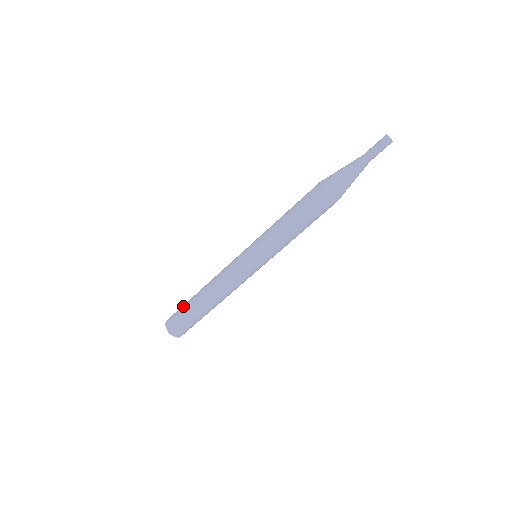
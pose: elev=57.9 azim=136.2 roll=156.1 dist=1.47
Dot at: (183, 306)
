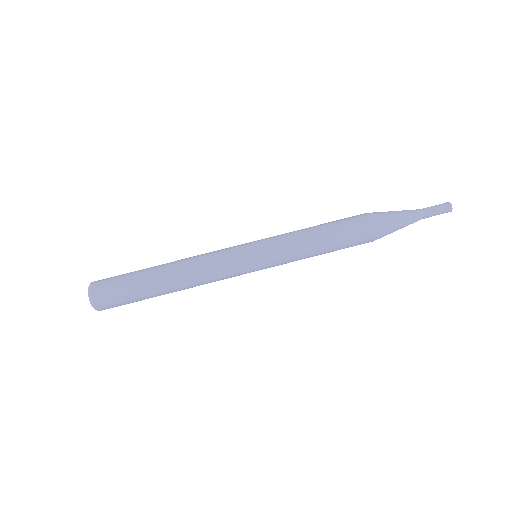
Dot at: (129, 277)
